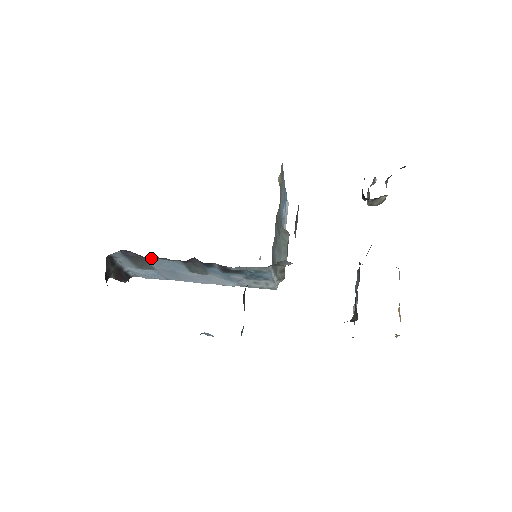
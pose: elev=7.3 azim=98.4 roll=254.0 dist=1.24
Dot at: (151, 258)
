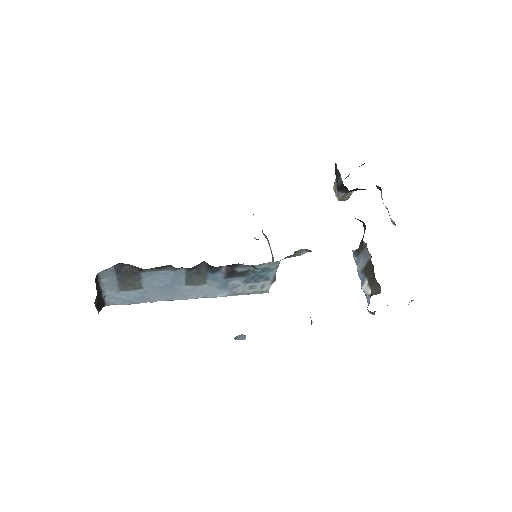
Dot at: (149, 271)
